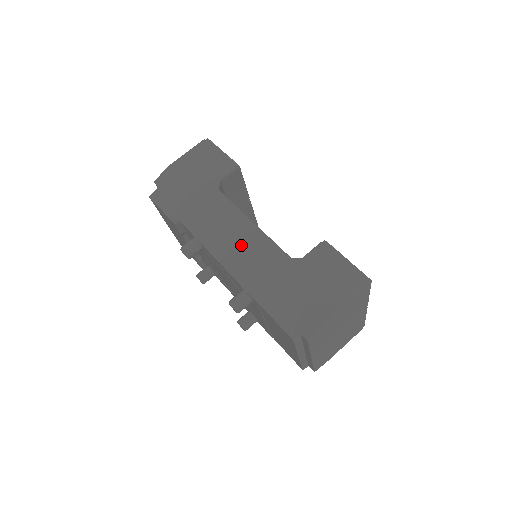
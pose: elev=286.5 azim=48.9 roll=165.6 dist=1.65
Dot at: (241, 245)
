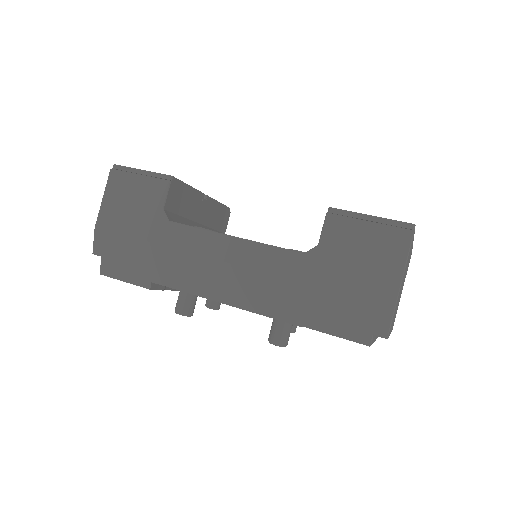
Dot at: (239, 272)
